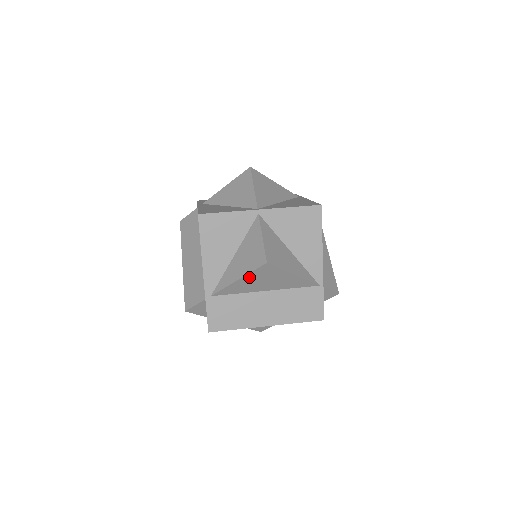
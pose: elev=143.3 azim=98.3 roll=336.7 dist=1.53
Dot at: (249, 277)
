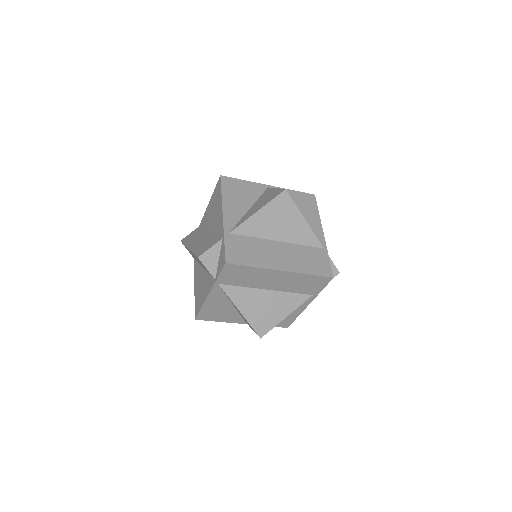
Dot at: (268, 209)
